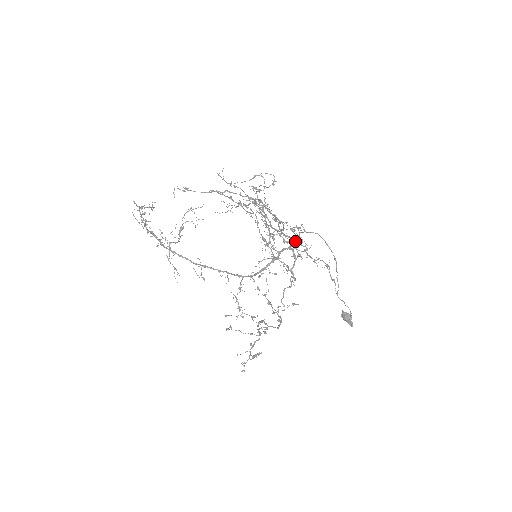
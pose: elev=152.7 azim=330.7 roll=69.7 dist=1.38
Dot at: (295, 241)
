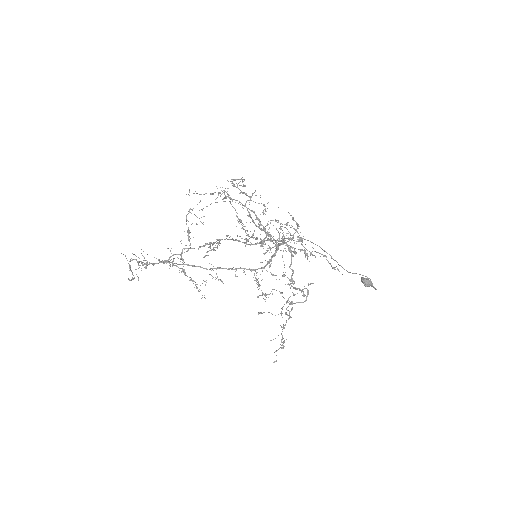
Dot at: (284, 241)
